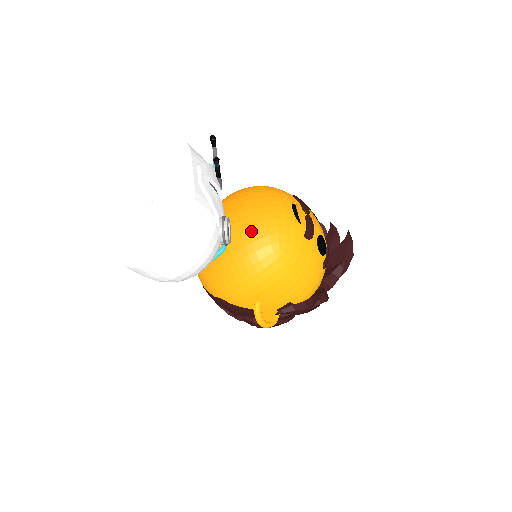
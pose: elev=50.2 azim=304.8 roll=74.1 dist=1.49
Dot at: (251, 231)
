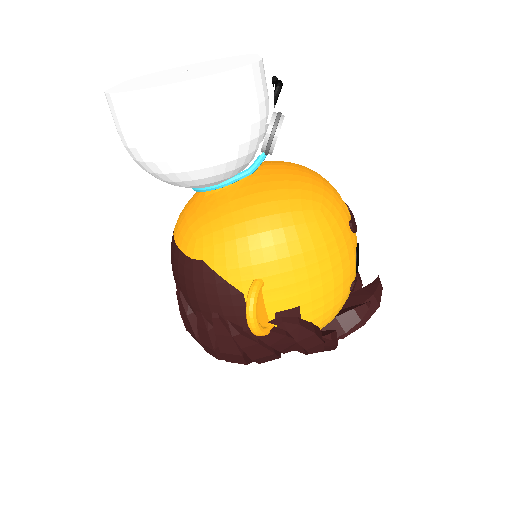
Dot at: (289, 178)
